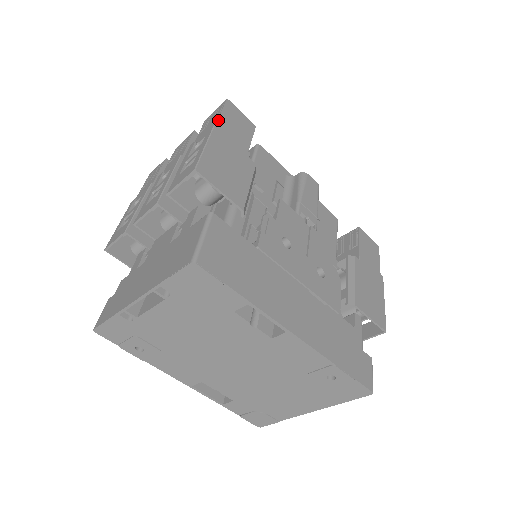
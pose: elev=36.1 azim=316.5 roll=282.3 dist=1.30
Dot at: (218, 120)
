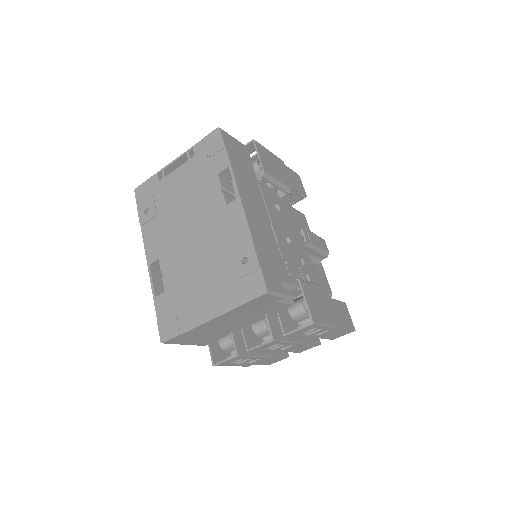
Dot at: (285, 165)
